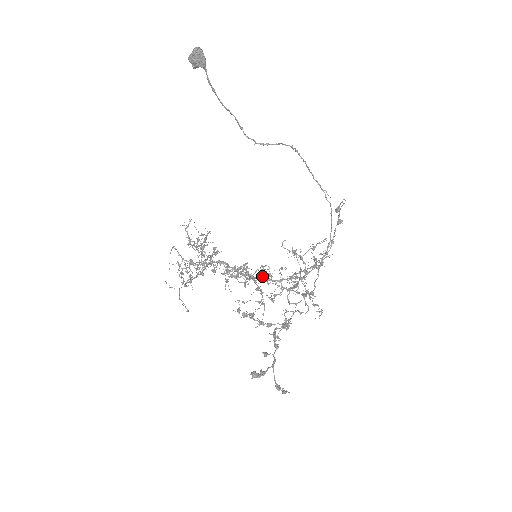
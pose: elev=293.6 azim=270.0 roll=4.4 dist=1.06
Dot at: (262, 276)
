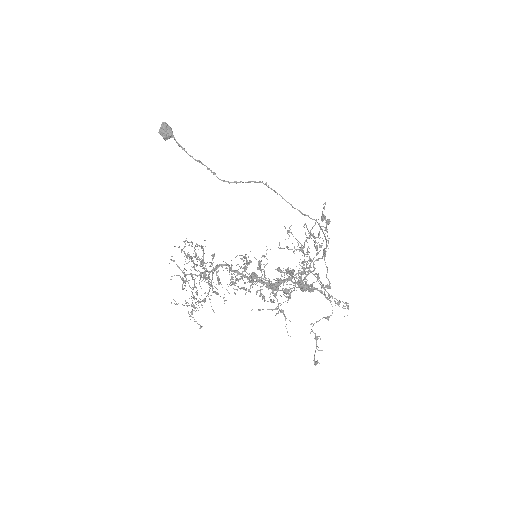
Dot at: occluded
